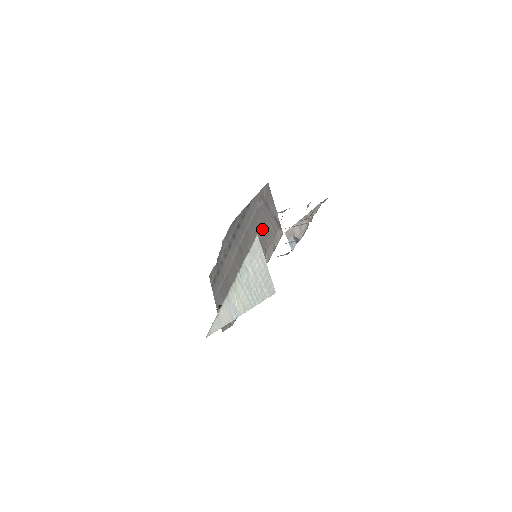
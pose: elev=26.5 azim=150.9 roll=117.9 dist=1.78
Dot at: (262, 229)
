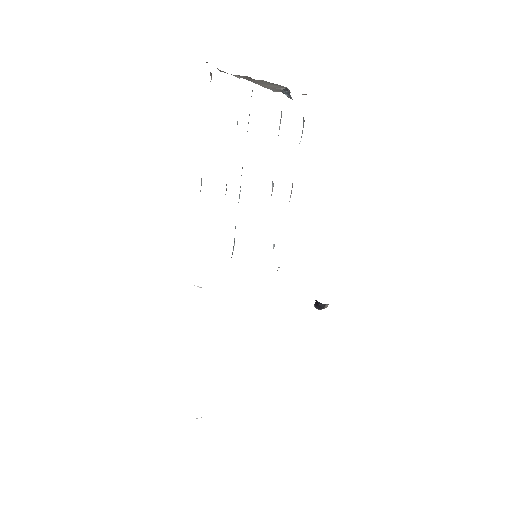
Dot at: occluded
